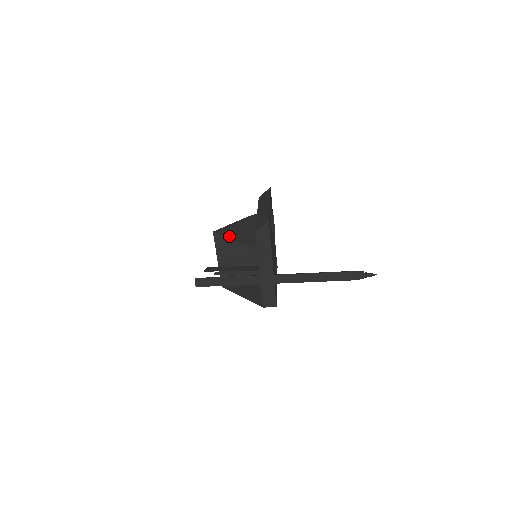
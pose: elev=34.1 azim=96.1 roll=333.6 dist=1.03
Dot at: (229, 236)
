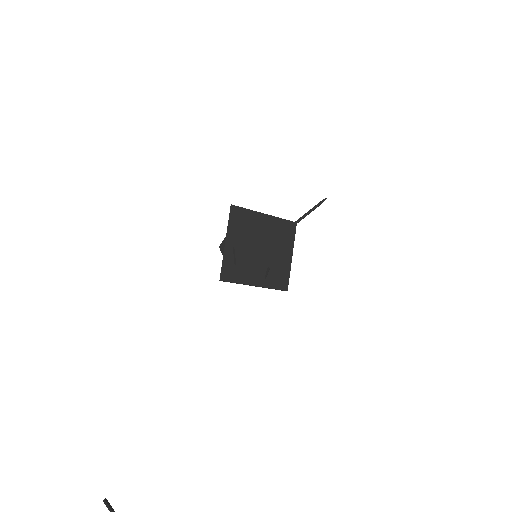
Dot at: occluded
